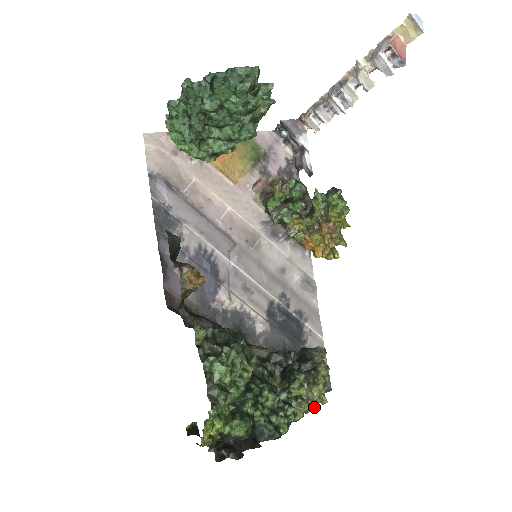
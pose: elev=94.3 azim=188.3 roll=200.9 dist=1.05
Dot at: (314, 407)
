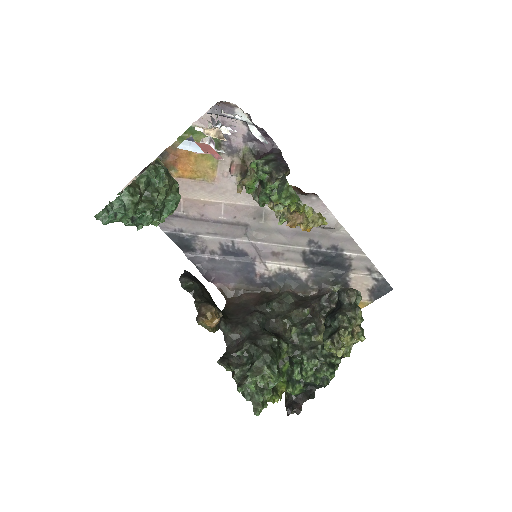
Dot at: (348, 356)
